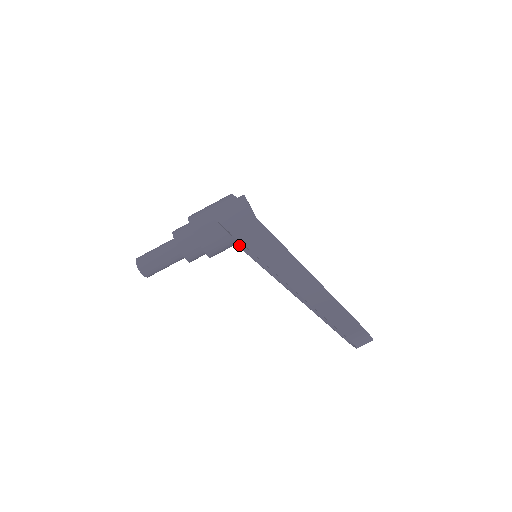
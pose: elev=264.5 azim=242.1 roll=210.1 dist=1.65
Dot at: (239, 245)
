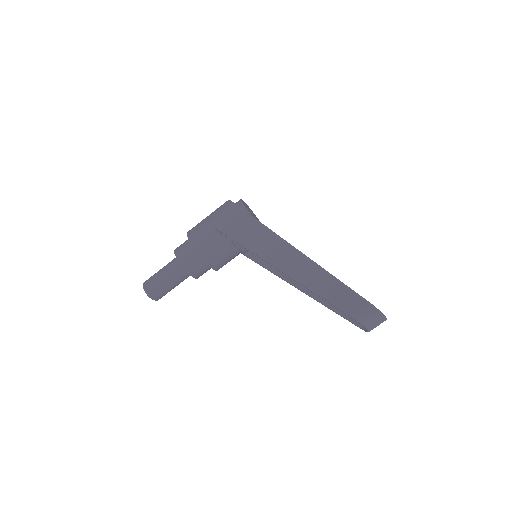
Dot at: (242, 251)
